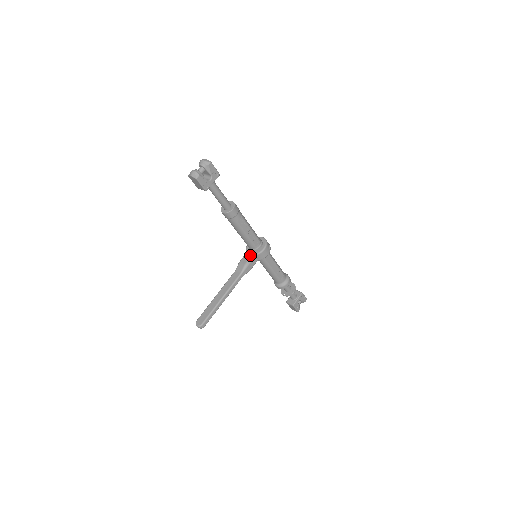
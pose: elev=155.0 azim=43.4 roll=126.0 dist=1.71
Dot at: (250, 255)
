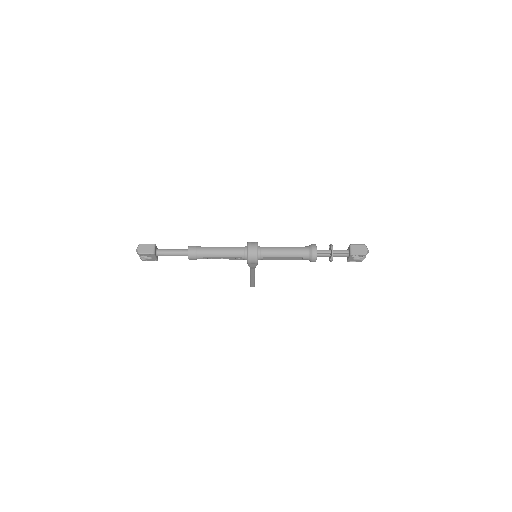
Dot at: occluded
